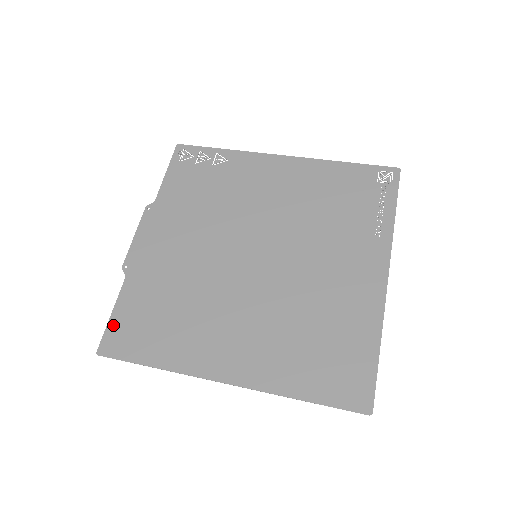
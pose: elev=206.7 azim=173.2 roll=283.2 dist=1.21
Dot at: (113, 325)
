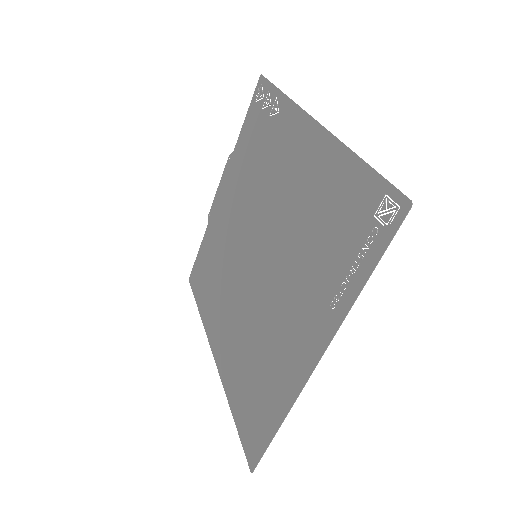
Dot at: (196, 263)
